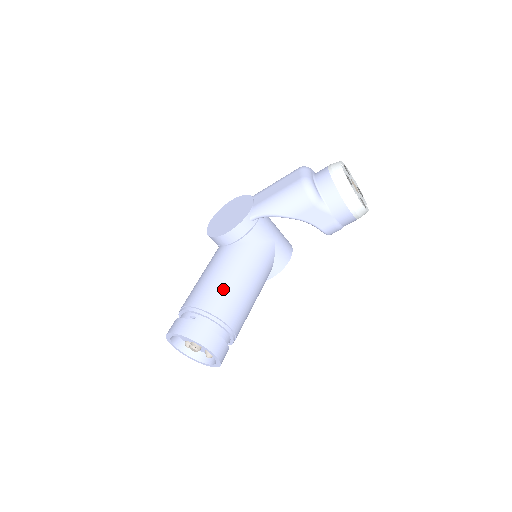
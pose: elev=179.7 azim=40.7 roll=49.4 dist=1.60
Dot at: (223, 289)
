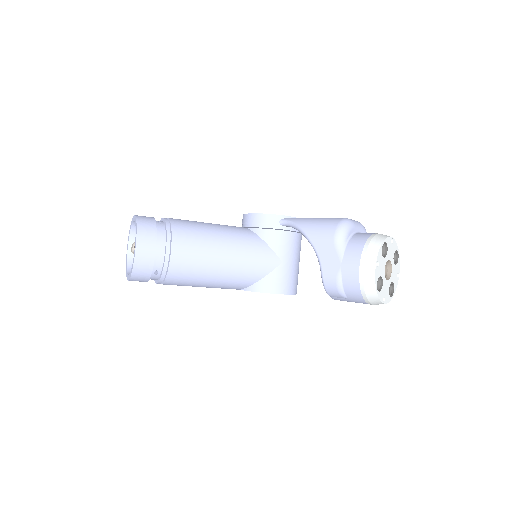
Dot at: (202, 231)
